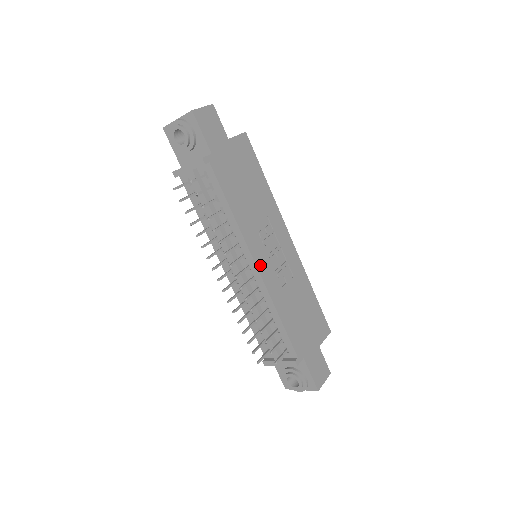
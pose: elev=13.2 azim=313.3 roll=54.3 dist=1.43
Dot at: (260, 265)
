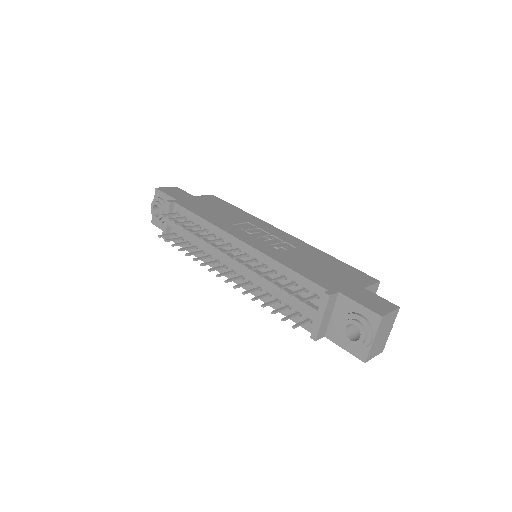
Dot at: (246, 240)
